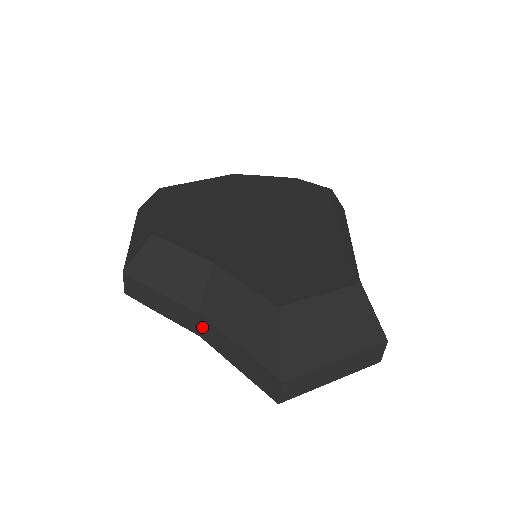
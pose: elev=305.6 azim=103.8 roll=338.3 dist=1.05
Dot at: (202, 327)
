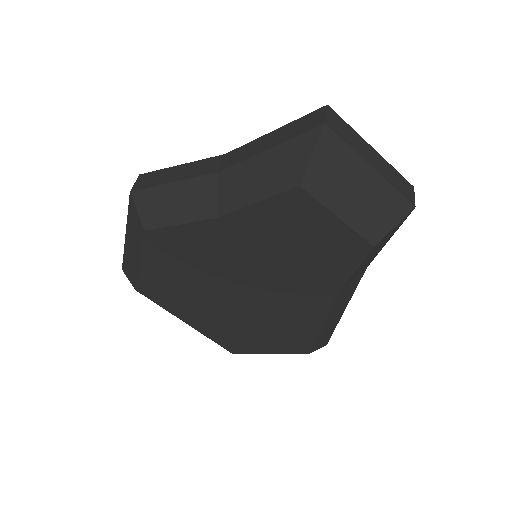
Dot at: (227, 160)
